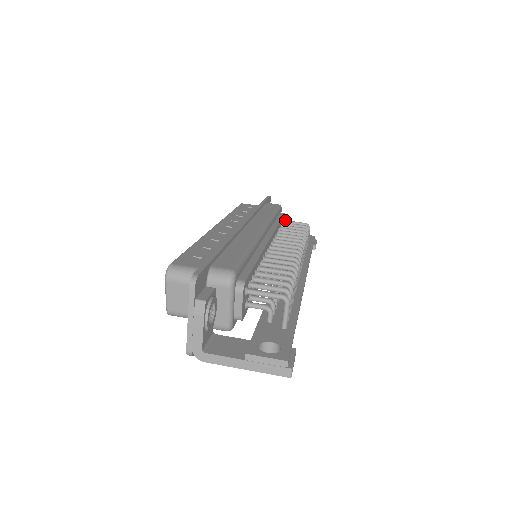
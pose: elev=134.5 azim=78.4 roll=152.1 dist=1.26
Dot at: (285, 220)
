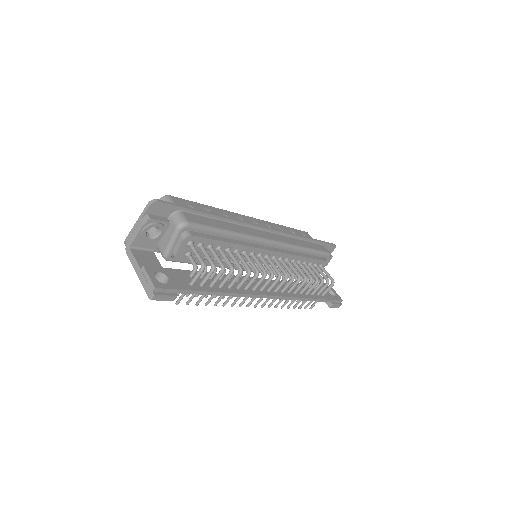
Dot at: (322, 265)
